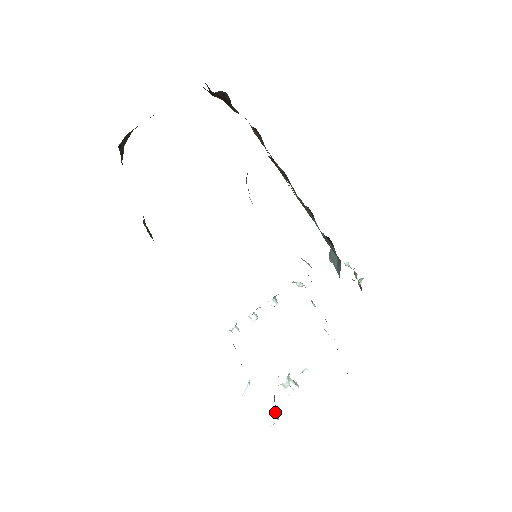
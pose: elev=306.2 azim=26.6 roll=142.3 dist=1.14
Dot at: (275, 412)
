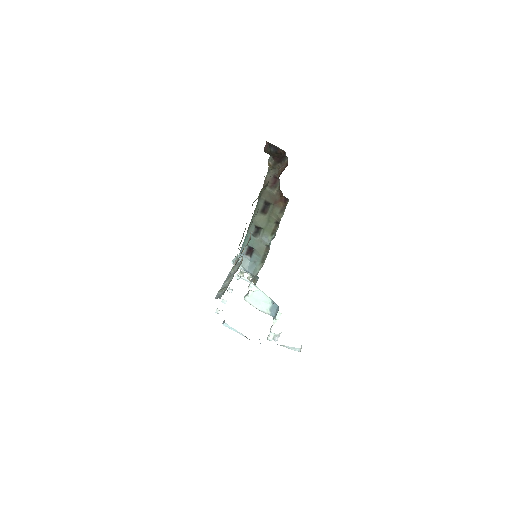
Dot at: occluded
